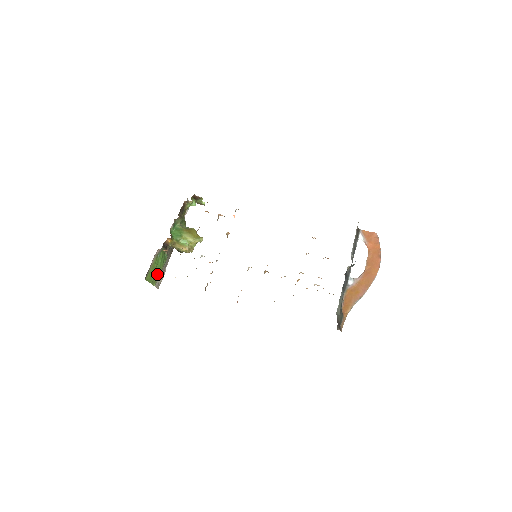
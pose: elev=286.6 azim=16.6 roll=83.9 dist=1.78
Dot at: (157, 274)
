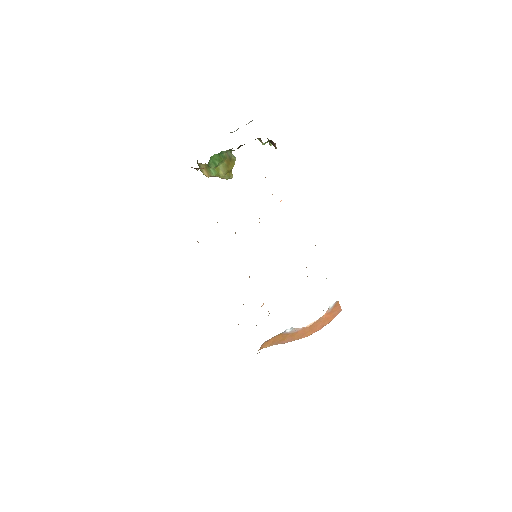
Dot at: occluded
